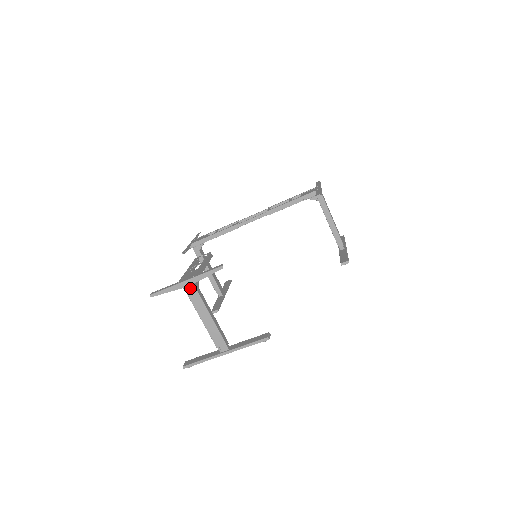
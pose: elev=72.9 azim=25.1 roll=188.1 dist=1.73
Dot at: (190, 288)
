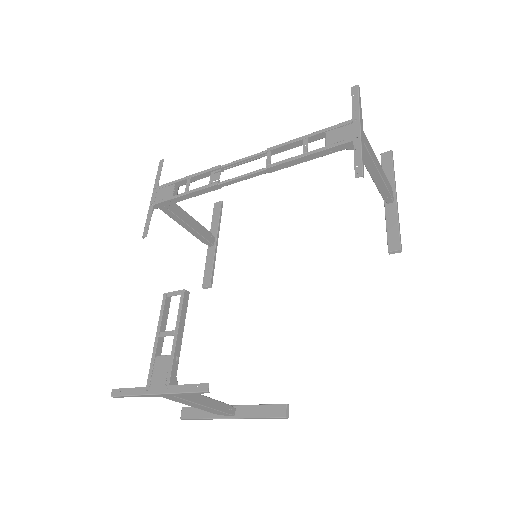
Dot at: (166, 396)
